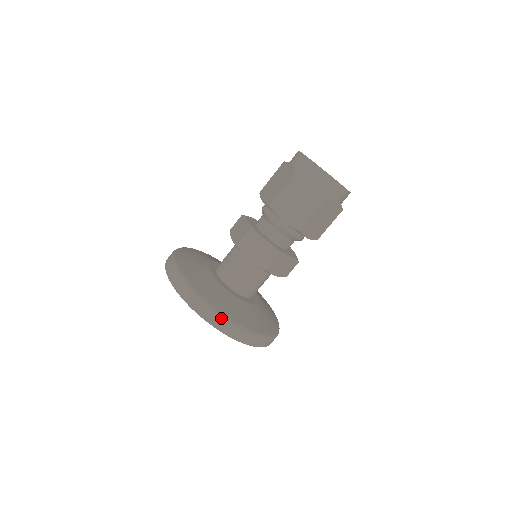
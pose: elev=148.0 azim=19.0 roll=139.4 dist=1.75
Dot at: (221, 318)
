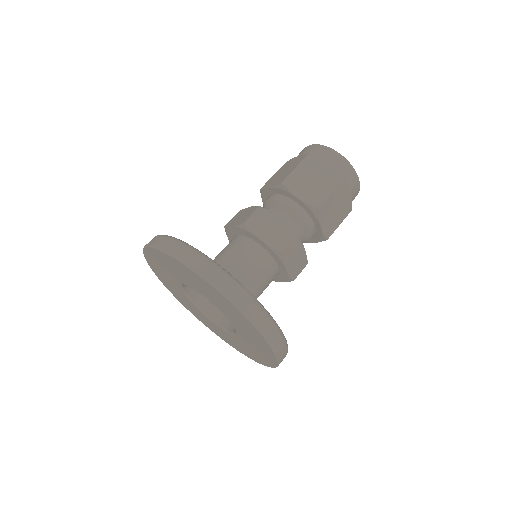
Dot at: (235, 283)
